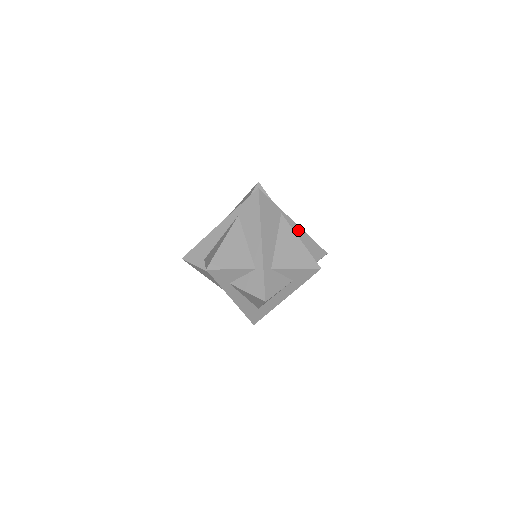
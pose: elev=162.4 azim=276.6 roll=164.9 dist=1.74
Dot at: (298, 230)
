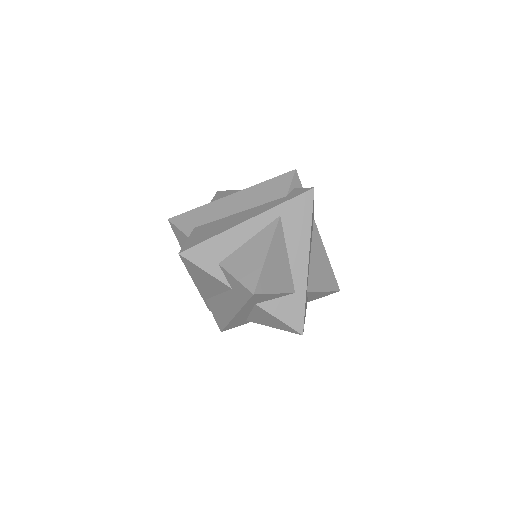
Dot at: occluded
